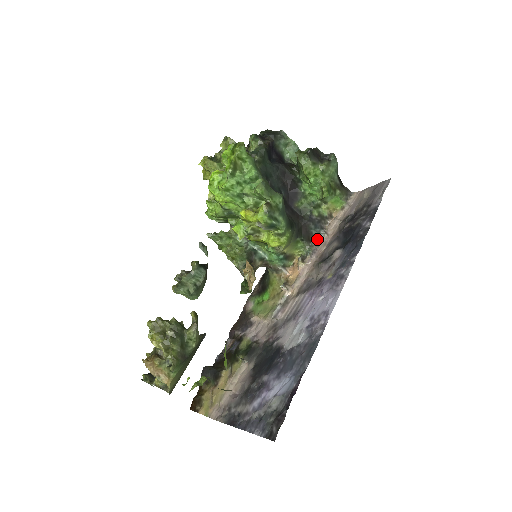
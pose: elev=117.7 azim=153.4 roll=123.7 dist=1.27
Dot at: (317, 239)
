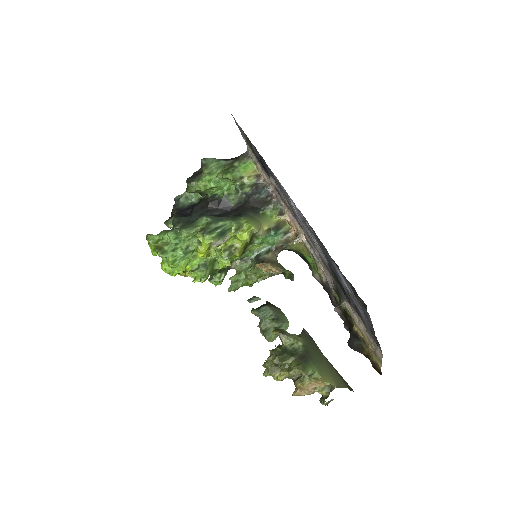
Dot at: (271, 195)
